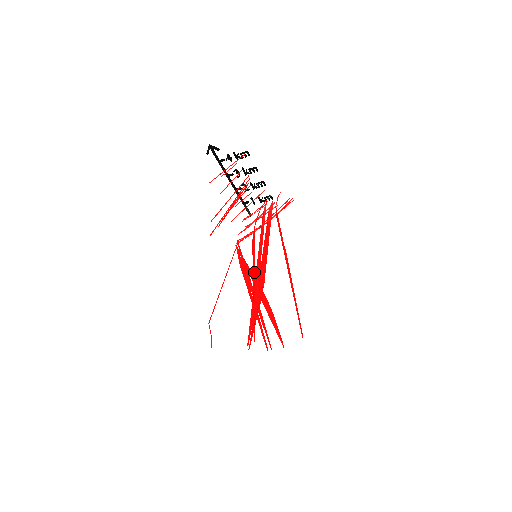
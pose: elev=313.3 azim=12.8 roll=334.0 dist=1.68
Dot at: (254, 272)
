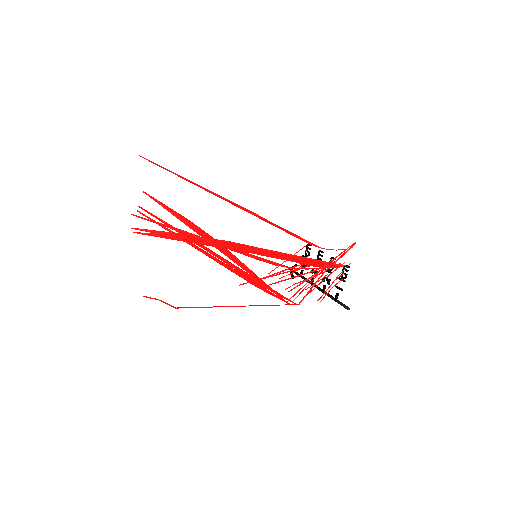
Dot at: occluded
